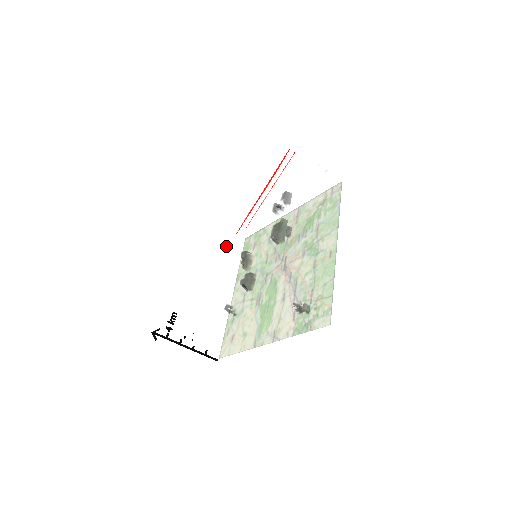
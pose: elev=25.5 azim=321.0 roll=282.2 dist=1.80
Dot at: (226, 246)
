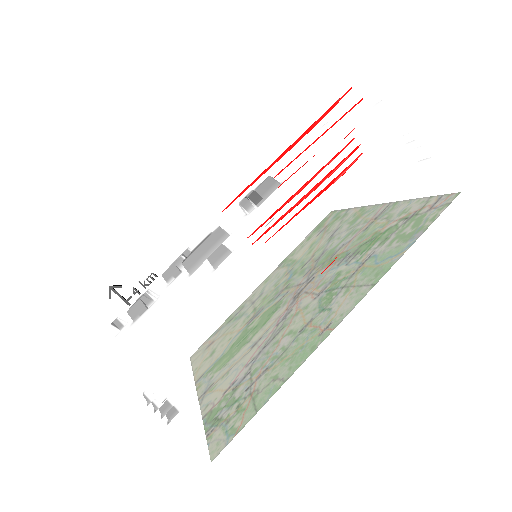
Dot at: (222, 220)
